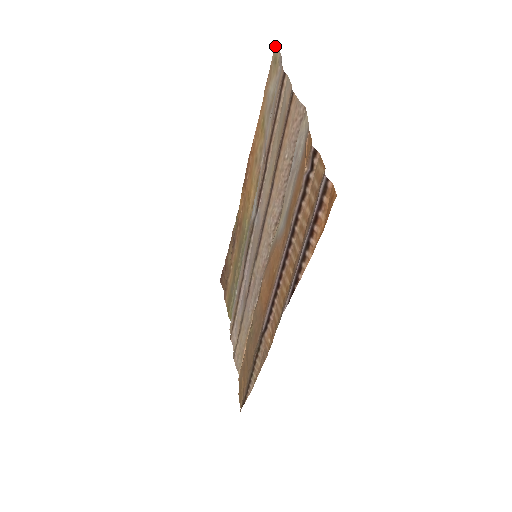
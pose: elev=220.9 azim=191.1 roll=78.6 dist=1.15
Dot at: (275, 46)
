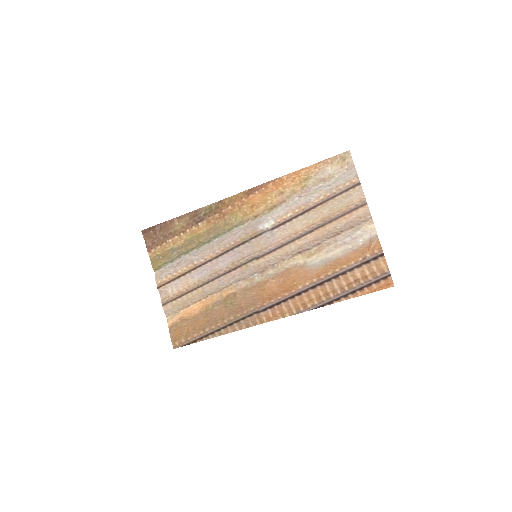
Dot at: (349, 151)
